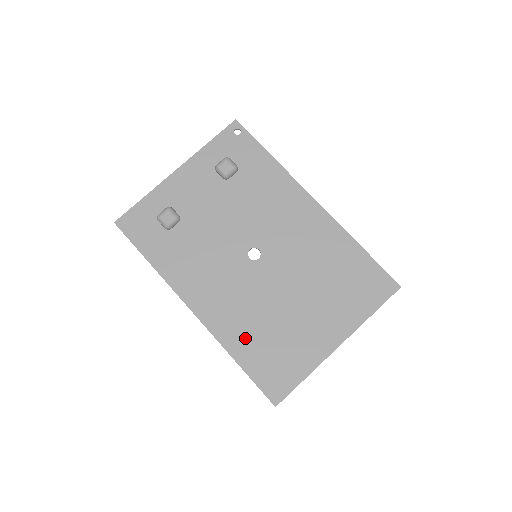
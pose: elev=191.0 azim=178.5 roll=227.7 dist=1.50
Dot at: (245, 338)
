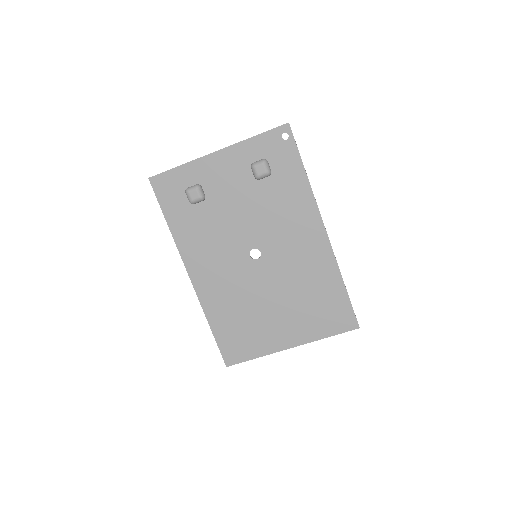
Dot at: (223, 313)
